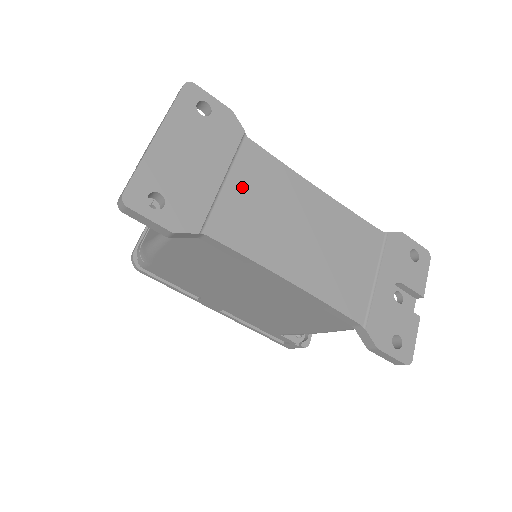
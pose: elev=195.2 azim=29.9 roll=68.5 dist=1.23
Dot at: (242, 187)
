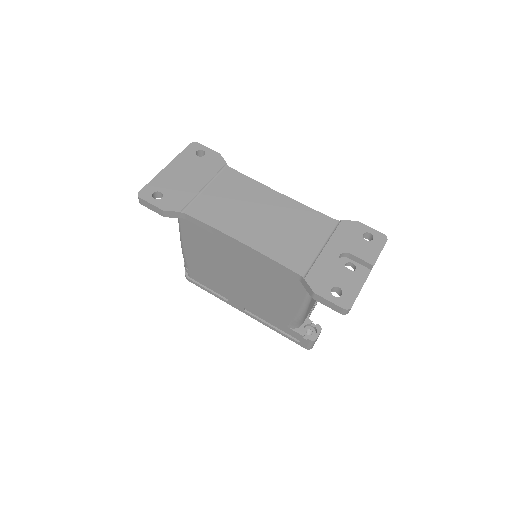
Dot at: (217, 191)
